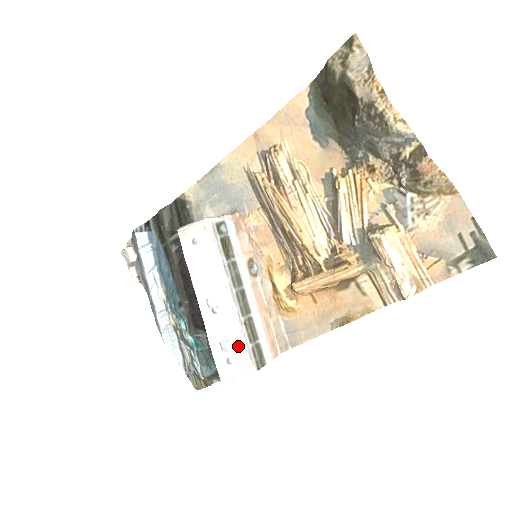
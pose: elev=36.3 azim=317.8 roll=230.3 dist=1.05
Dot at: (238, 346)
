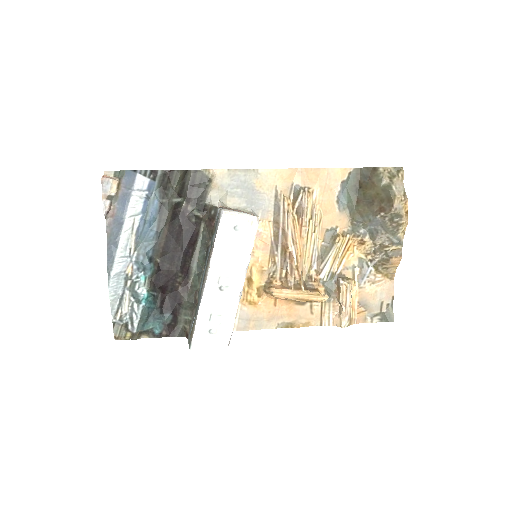
Dot at: (228, 322)
